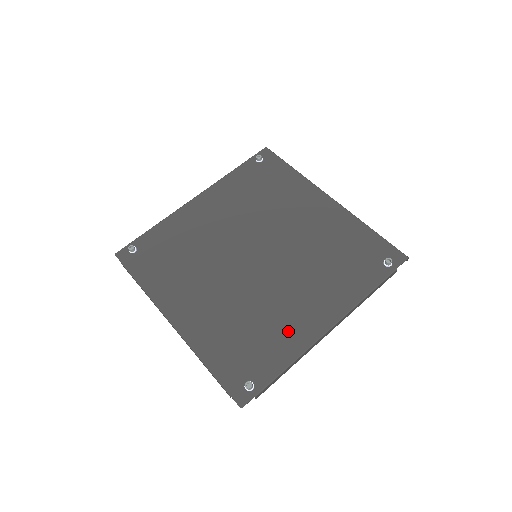
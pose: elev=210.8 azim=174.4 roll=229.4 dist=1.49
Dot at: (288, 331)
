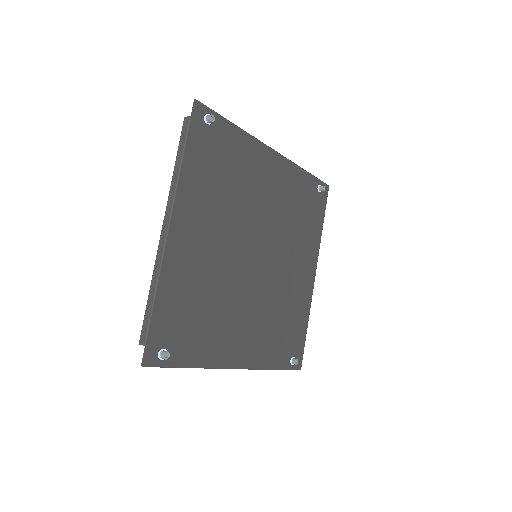
Dot at: (219, 340)
